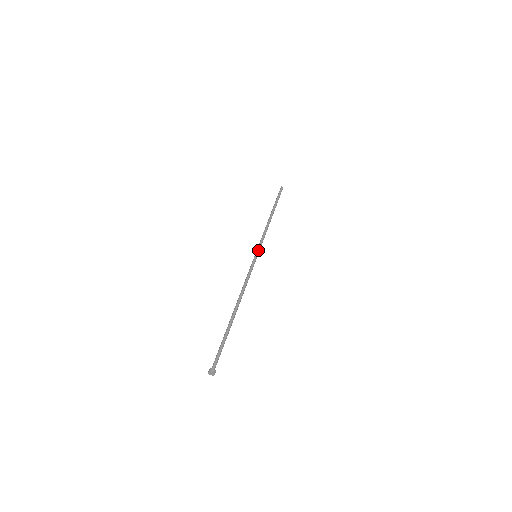
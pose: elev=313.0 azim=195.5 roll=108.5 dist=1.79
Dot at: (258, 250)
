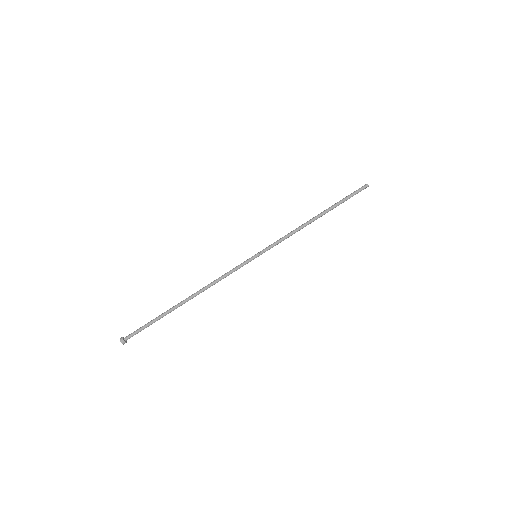
Dot at: (262, 250)
